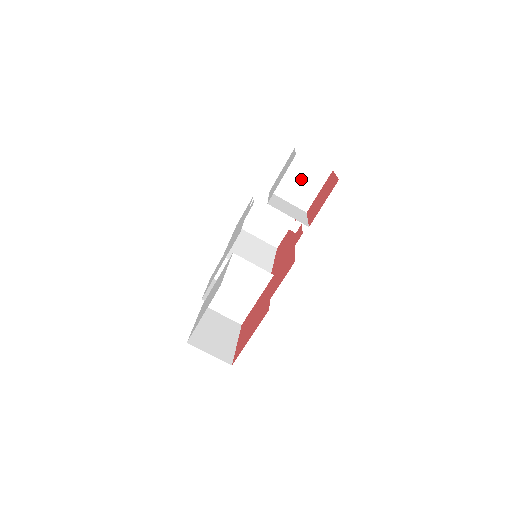
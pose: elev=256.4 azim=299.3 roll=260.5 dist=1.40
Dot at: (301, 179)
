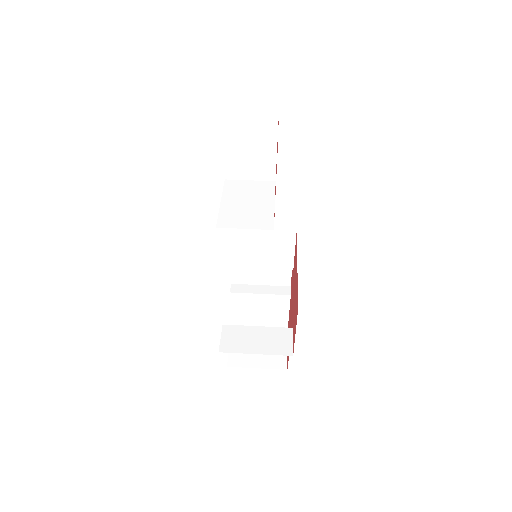
Dot at: occluded
